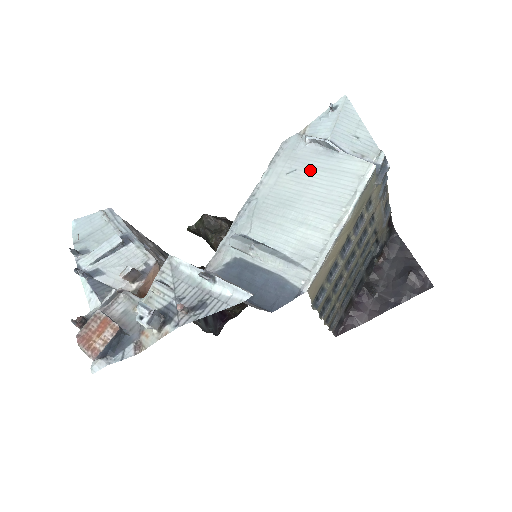
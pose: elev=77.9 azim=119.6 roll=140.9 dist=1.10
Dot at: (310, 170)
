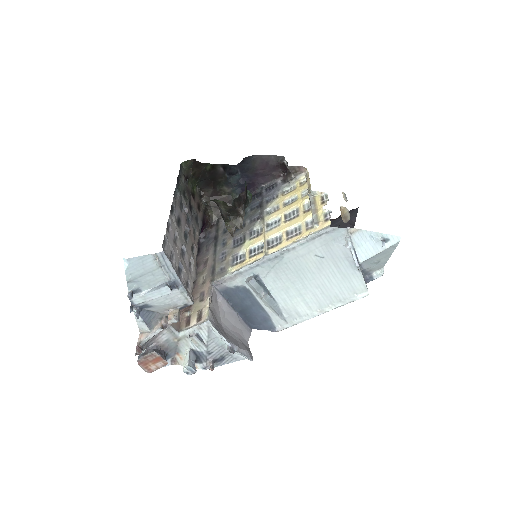
Dot at: (332, 266)
